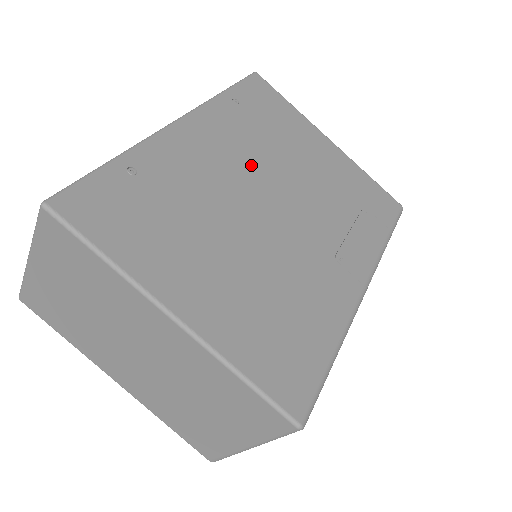
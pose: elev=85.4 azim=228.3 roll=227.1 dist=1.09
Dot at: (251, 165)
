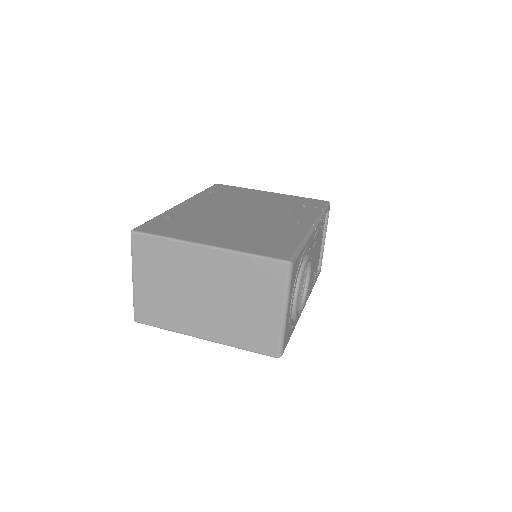
Dot at: (227, 206)
